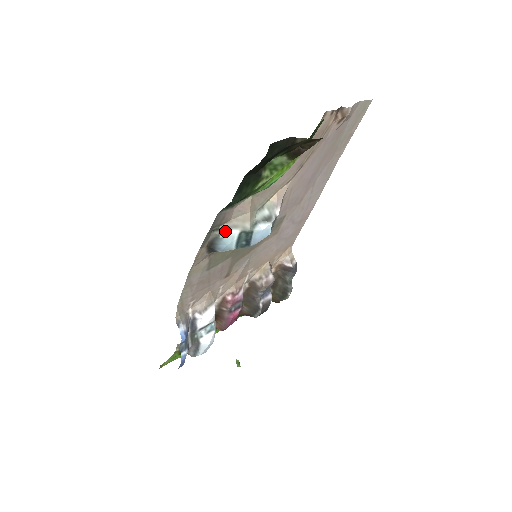
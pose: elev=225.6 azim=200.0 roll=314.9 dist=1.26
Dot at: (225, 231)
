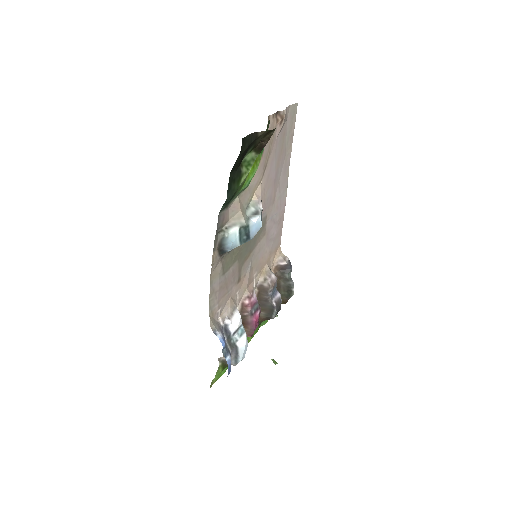
Dot at: (228, 230)
